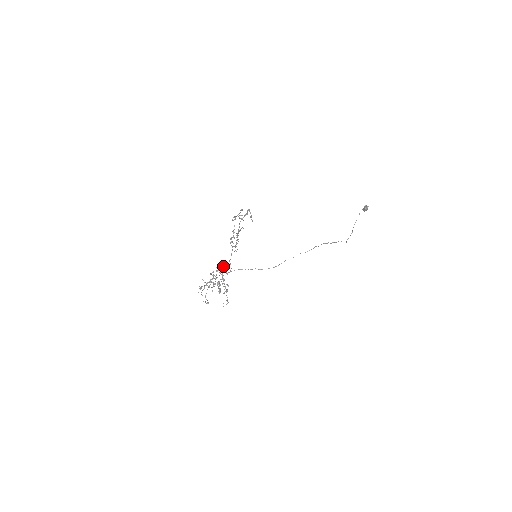
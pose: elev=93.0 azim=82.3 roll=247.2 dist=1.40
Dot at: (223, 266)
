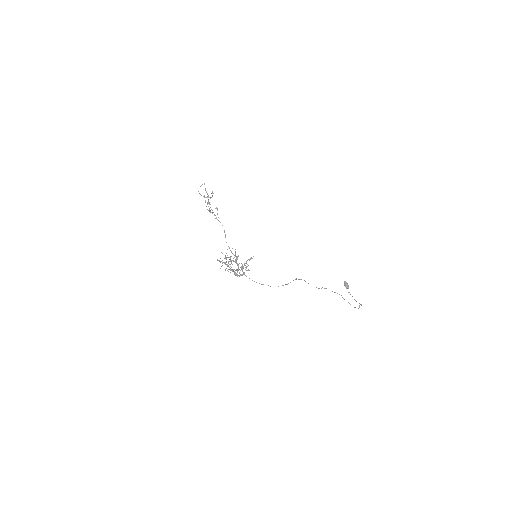
Dot at: occluded
